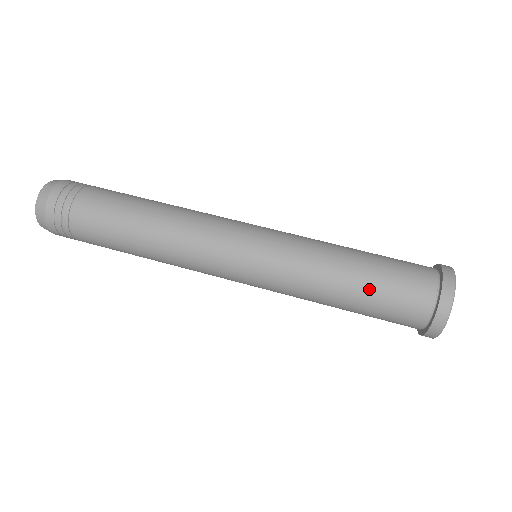
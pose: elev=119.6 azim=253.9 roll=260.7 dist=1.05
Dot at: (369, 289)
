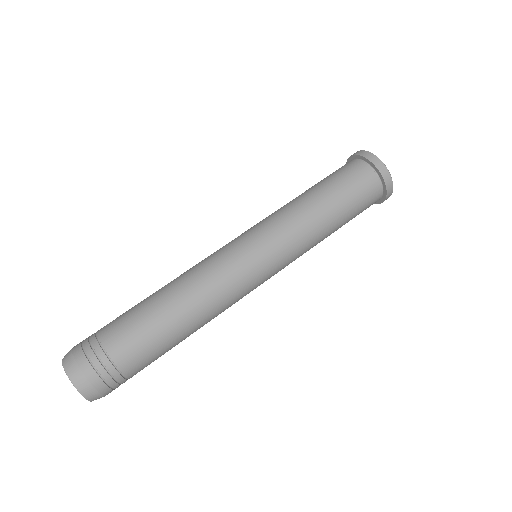
Dot at: (332, 191)
